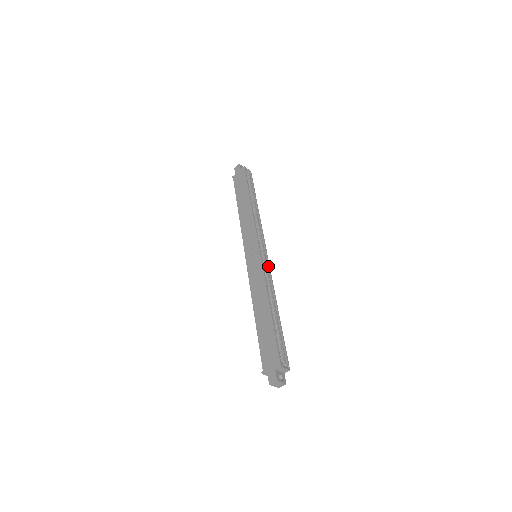
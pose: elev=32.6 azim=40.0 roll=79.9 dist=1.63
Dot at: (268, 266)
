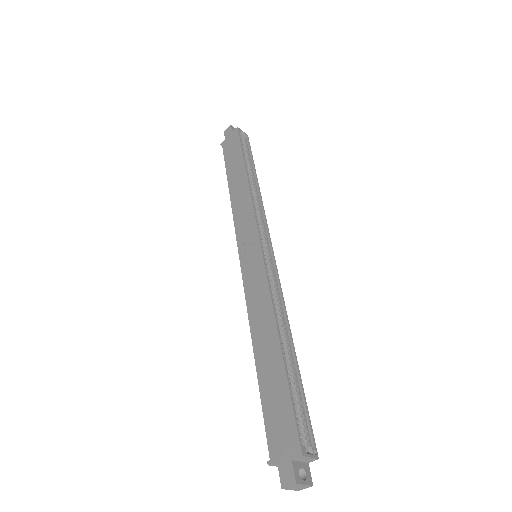
Dot at: (275, 271)
